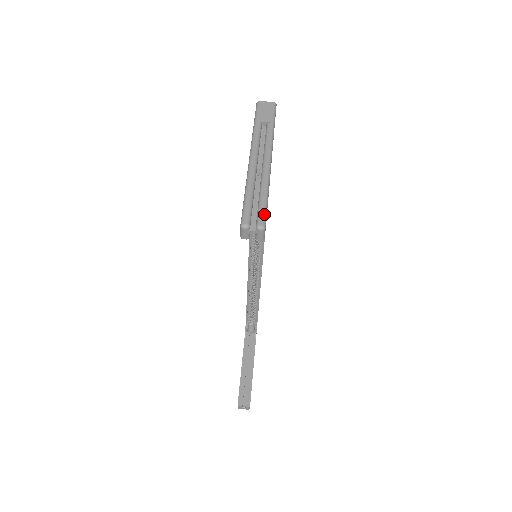
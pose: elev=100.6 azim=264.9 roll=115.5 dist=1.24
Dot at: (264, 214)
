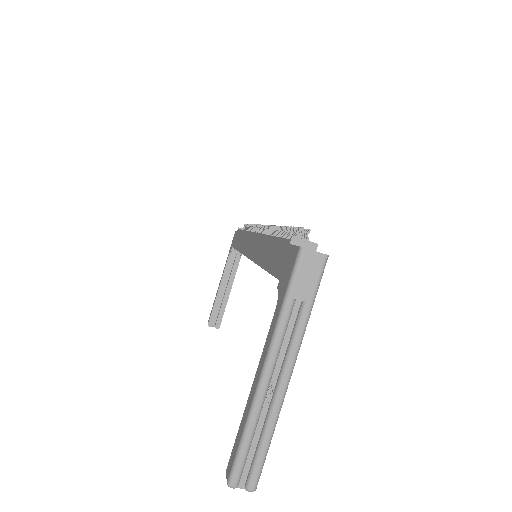
Dot at: (259, 473)
